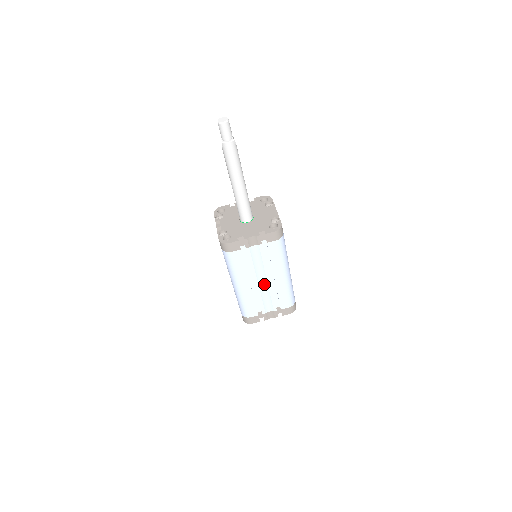
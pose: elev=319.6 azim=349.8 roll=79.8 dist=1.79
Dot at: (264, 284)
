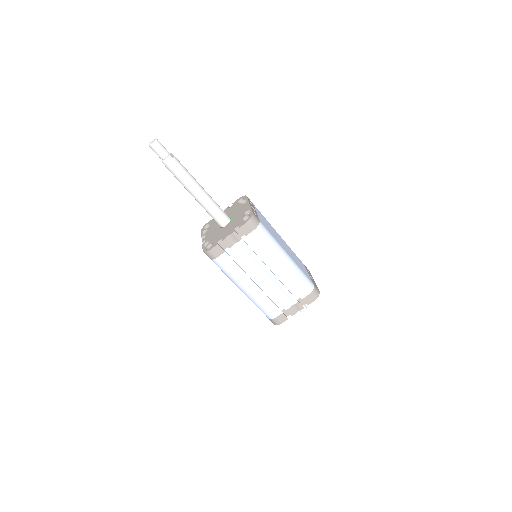
Dot at: (269, 279)
